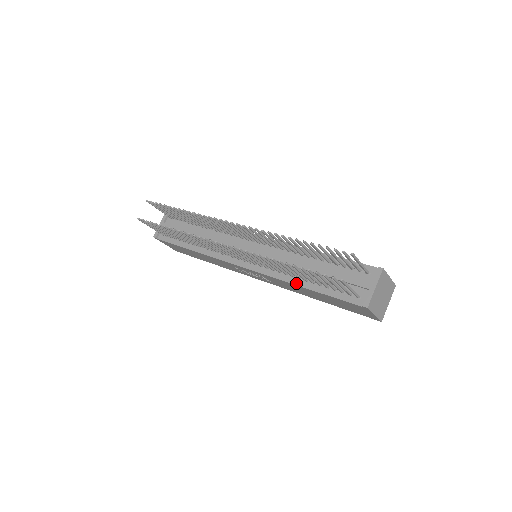
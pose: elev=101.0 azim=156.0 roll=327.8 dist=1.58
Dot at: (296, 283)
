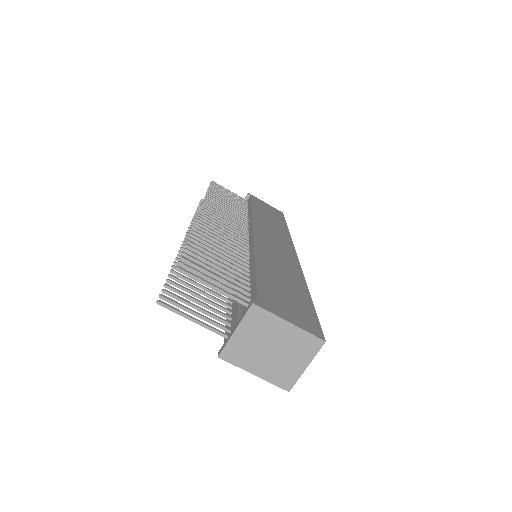
Dot at: (228, 298)
